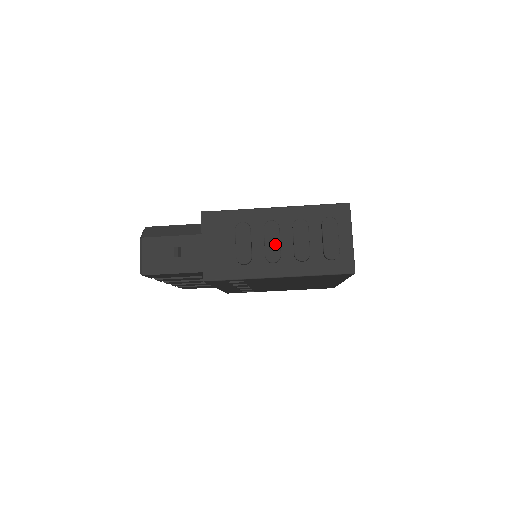
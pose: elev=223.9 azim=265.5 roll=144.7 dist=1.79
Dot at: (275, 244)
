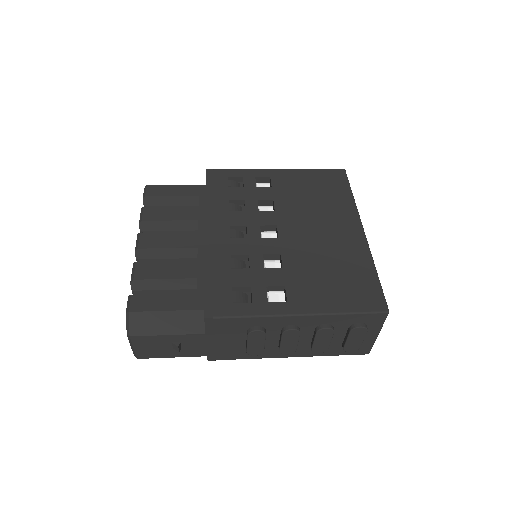
Dot at: (292, 344)
